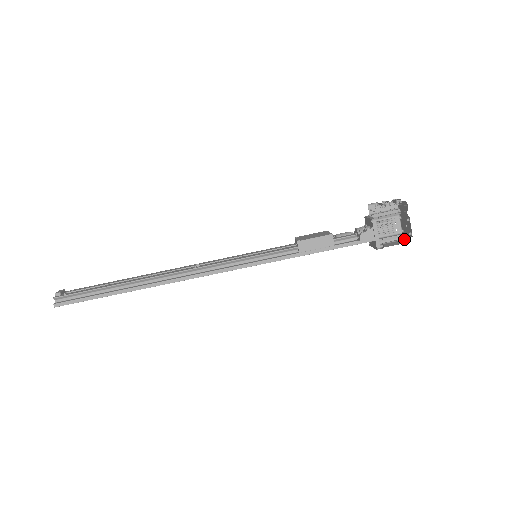
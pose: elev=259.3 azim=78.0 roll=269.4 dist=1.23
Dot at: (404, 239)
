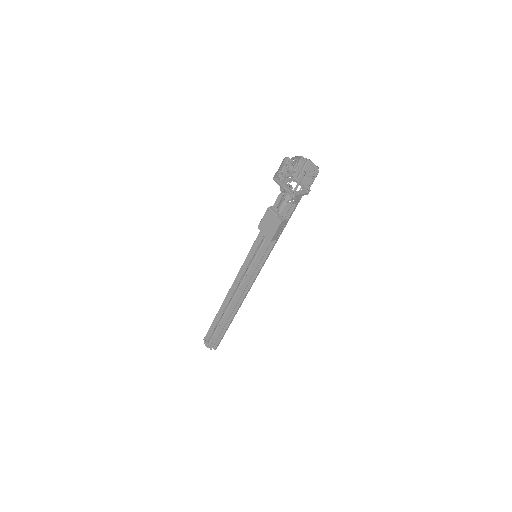
Dot at: (308, 160)
